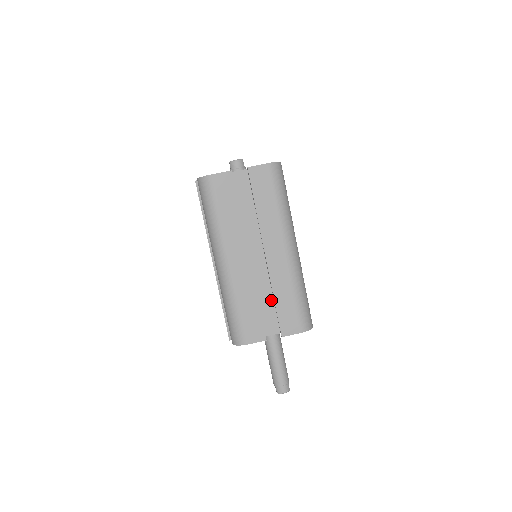
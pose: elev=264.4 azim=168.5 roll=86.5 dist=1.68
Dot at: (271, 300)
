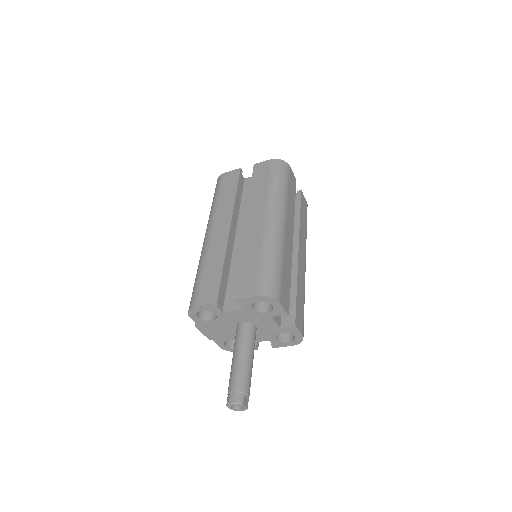
Dot at: occluded
